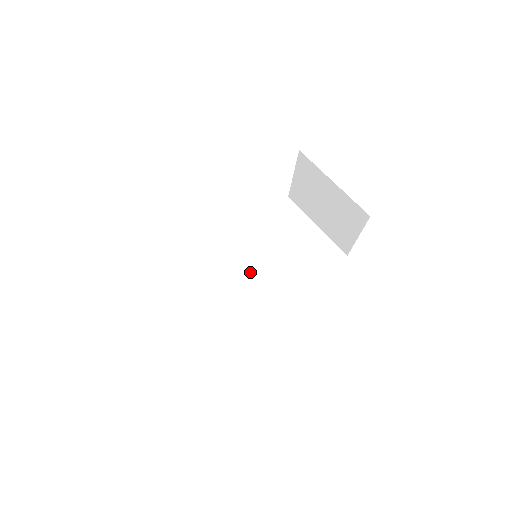
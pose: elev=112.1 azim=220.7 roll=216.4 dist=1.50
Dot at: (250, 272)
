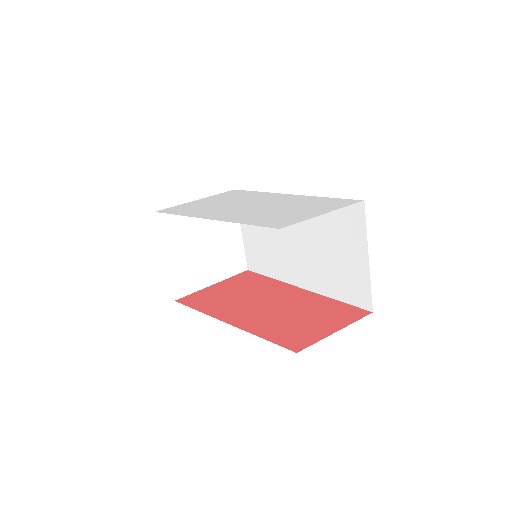
Dot at: (292, 238)
